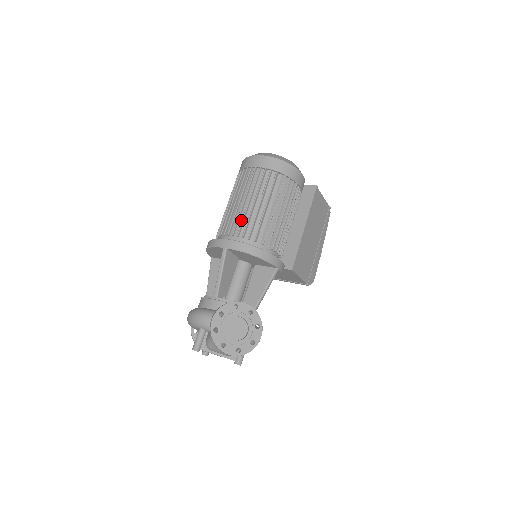
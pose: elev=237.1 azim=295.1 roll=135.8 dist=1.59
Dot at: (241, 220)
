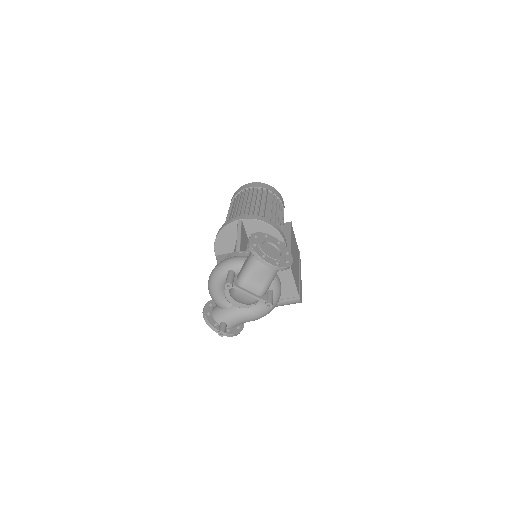
Dot at: (247, 210)
